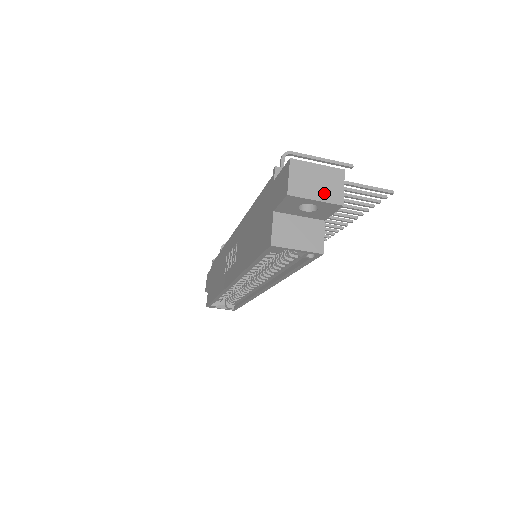
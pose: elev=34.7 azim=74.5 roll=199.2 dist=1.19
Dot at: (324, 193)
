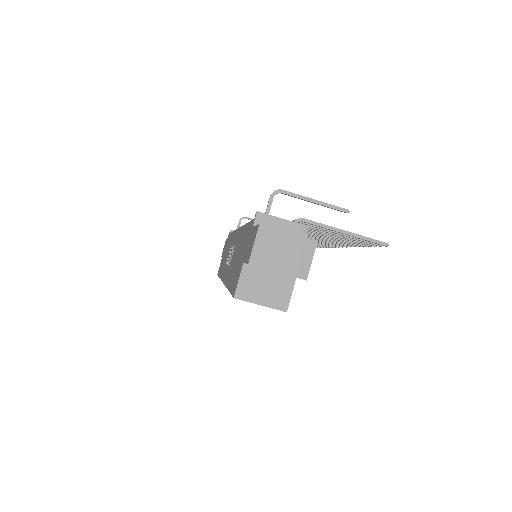
Dot at: (288, 265)
